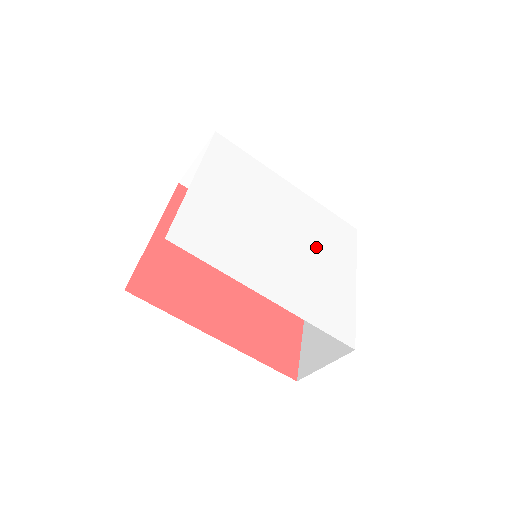
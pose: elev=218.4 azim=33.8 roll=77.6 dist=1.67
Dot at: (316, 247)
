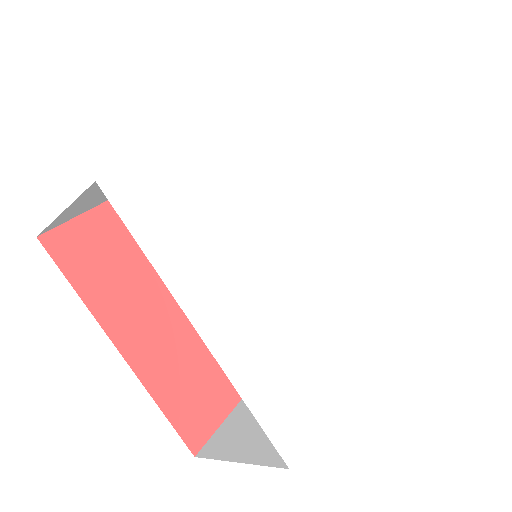
Dot at: (323, 194)
